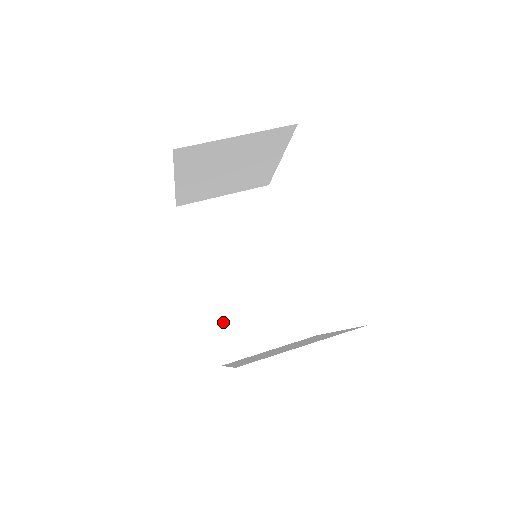
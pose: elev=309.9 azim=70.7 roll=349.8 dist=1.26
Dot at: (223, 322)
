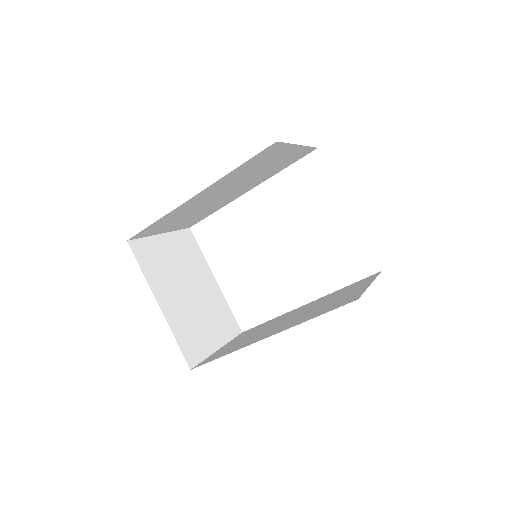
Dot at: (317, 314)
